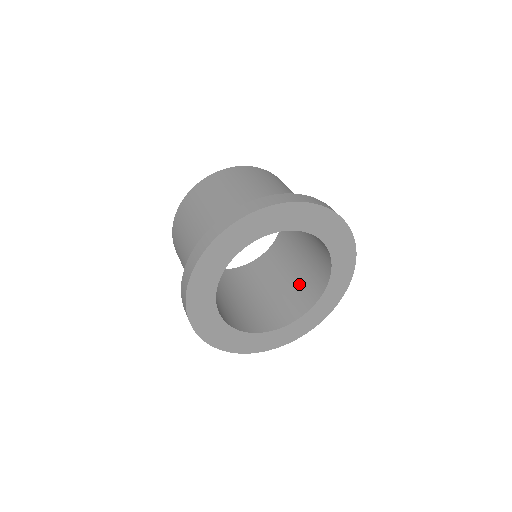
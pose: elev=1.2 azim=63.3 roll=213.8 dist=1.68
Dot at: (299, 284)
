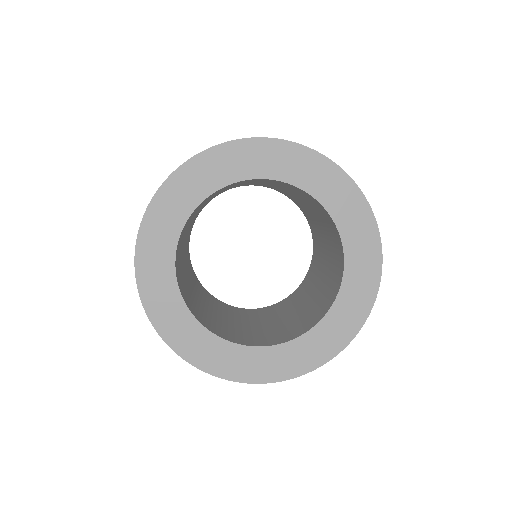
Dot at: (324, 288)
